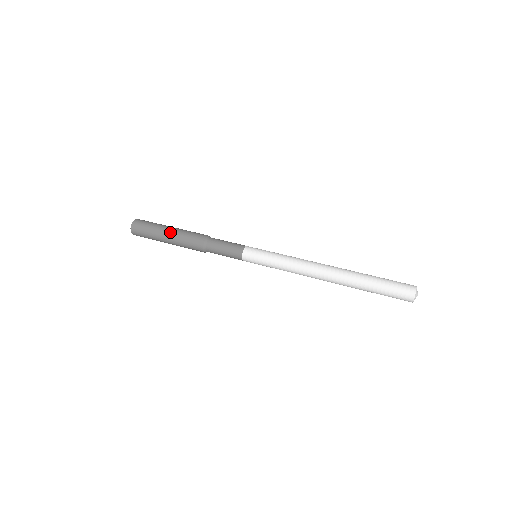
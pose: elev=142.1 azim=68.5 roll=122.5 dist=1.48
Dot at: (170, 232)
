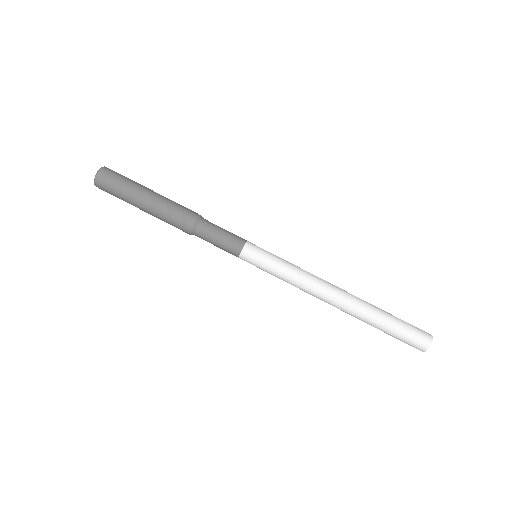
Dot at: (152, 196)
